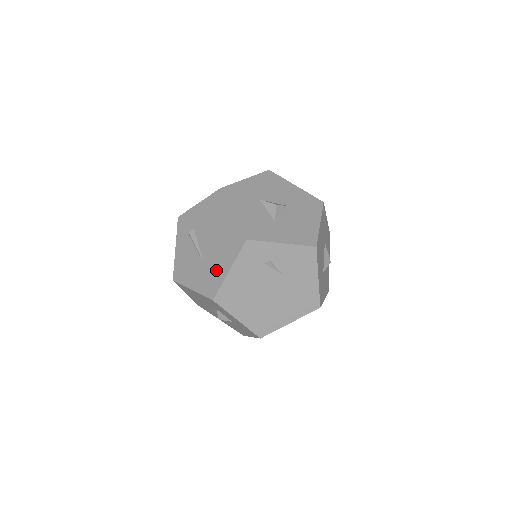
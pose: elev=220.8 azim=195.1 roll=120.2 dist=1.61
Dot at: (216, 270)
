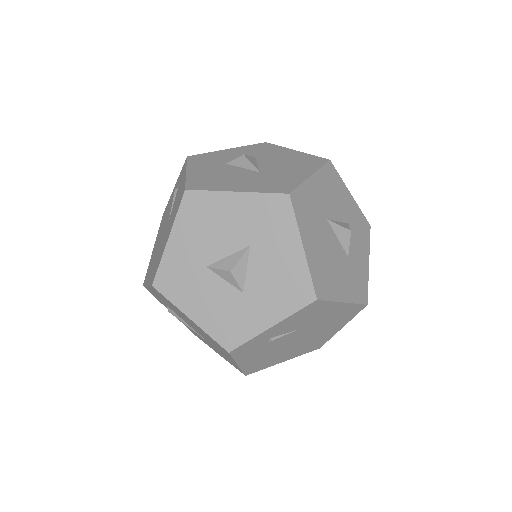
Dot at: (225, 356)
